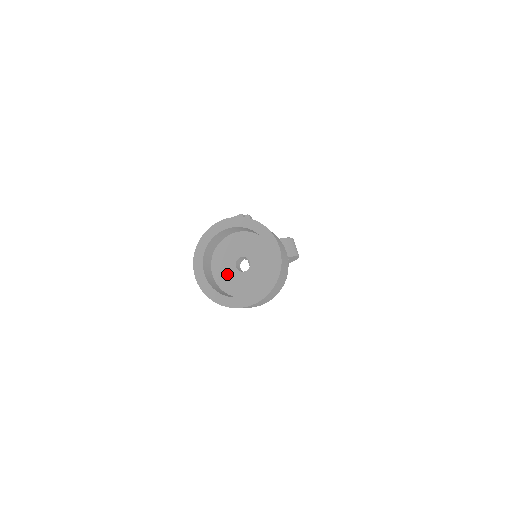
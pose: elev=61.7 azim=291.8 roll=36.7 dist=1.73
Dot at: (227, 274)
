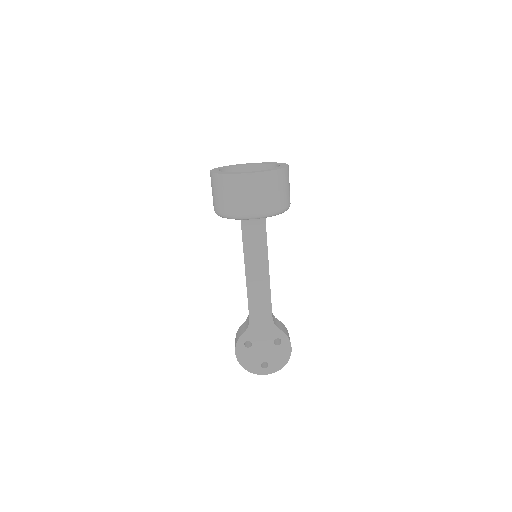
Dot at: occluded
